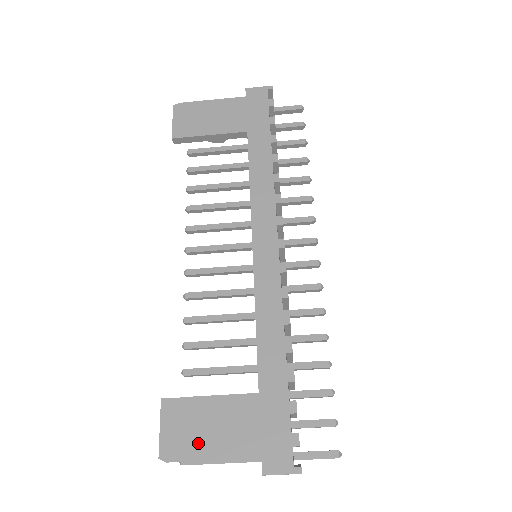
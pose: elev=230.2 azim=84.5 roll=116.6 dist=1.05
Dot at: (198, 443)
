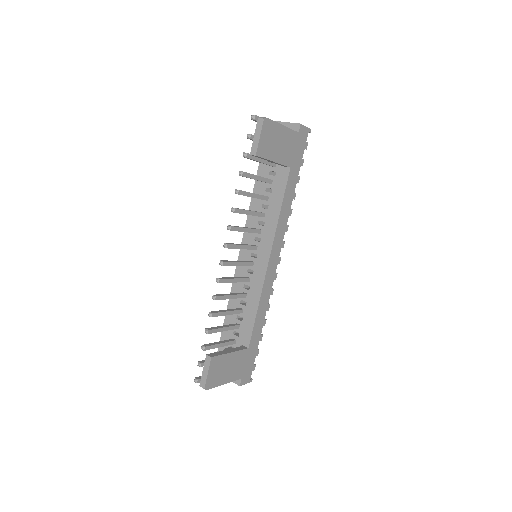
Dot at: (221, 377)
